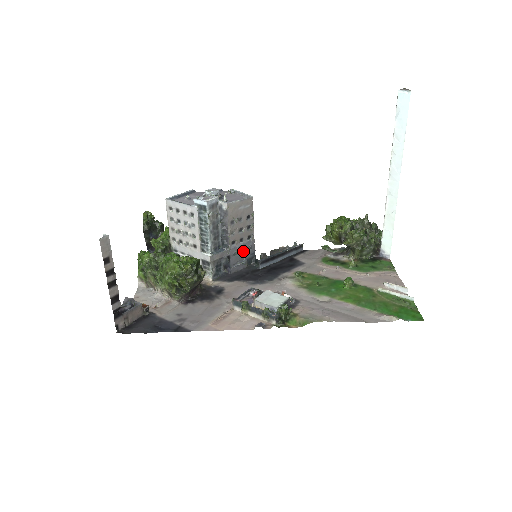
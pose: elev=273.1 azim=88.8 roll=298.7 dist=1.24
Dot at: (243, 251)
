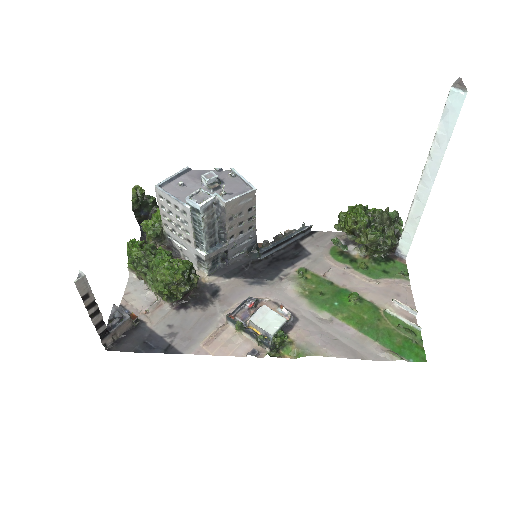
Dot at: (243, 242)
